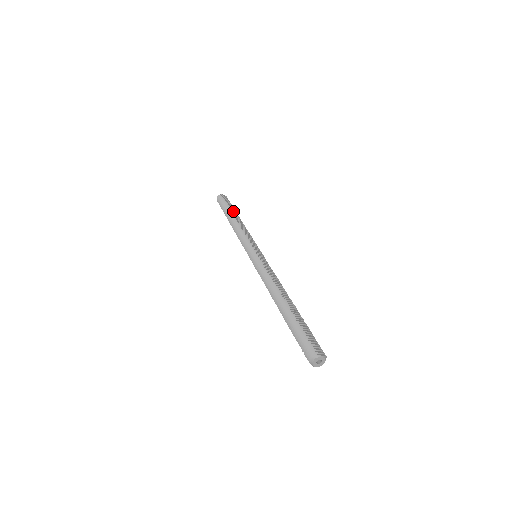
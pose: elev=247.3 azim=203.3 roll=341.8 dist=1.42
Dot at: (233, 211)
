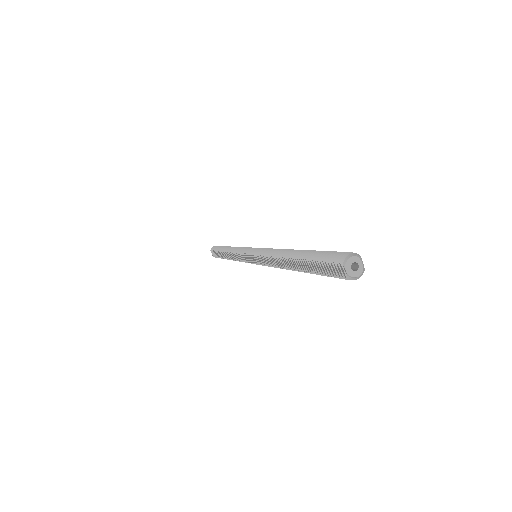
Dot at: occluded
